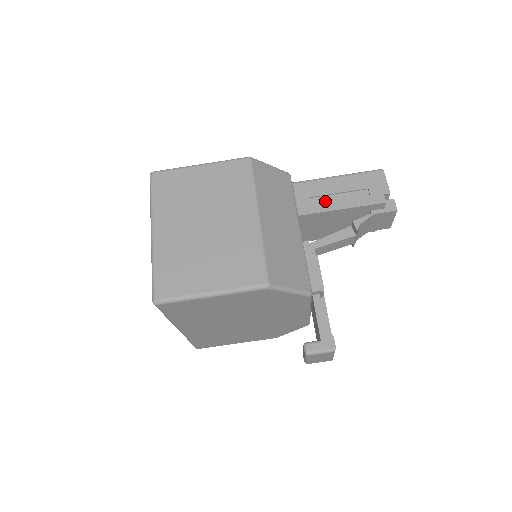
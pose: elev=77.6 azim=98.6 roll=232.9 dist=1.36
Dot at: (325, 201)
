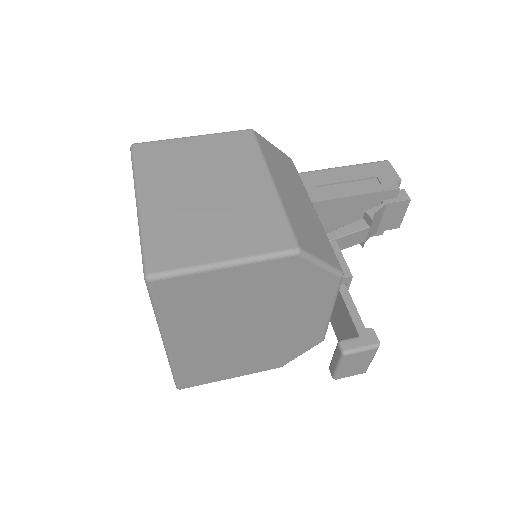
Dot at: (332, 190)
